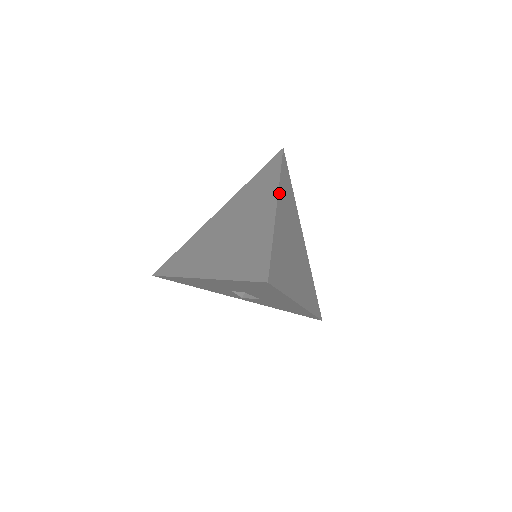
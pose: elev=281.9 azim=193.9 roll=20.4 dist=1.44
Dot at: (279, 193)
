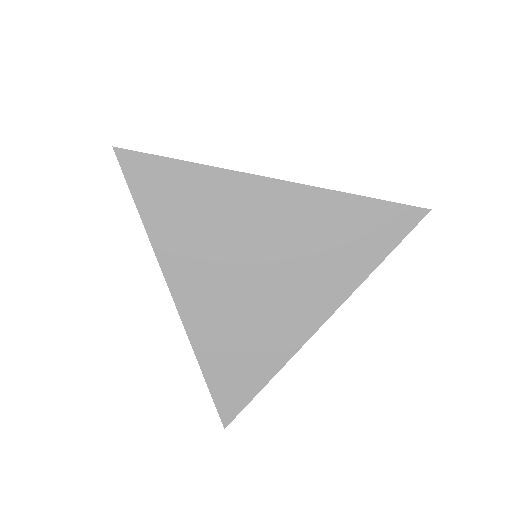
Dot at: (165, 267)
